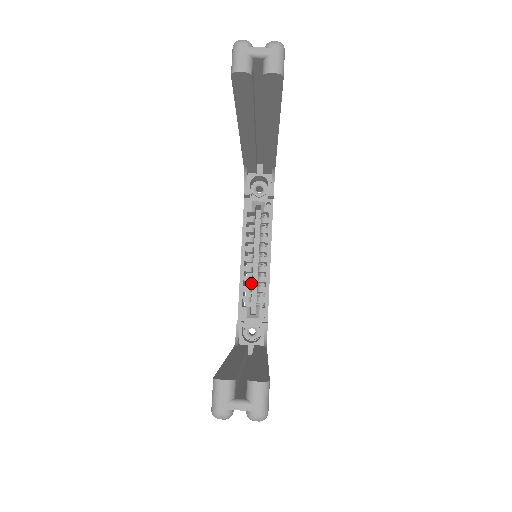
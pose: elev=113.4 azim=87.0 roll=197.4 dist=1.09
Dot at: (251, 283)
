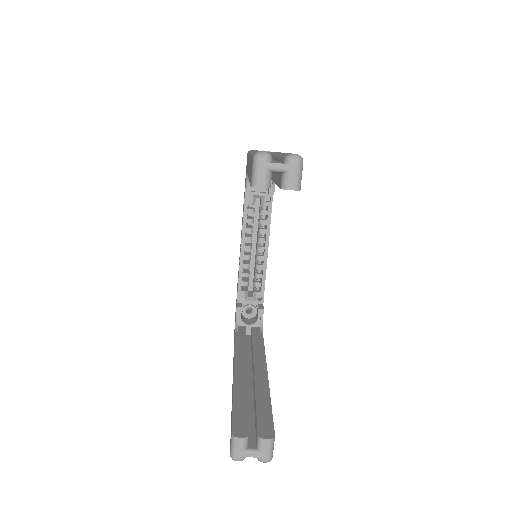
Dot at: occluded
